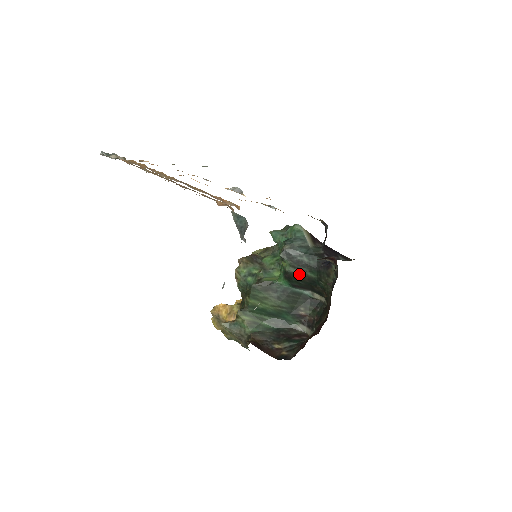
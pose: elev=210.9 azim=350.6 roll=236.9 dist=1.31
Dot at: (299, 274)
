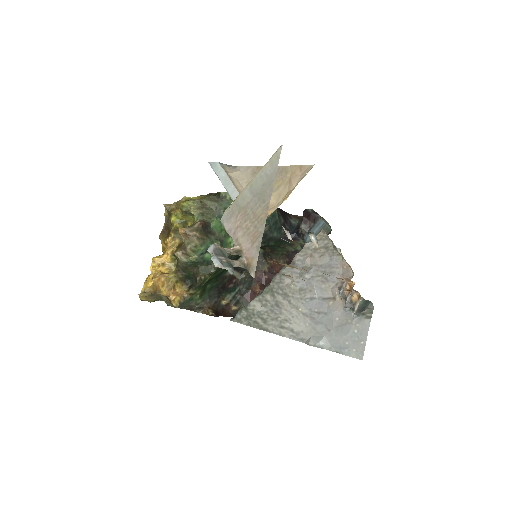
Dot at: occluded
